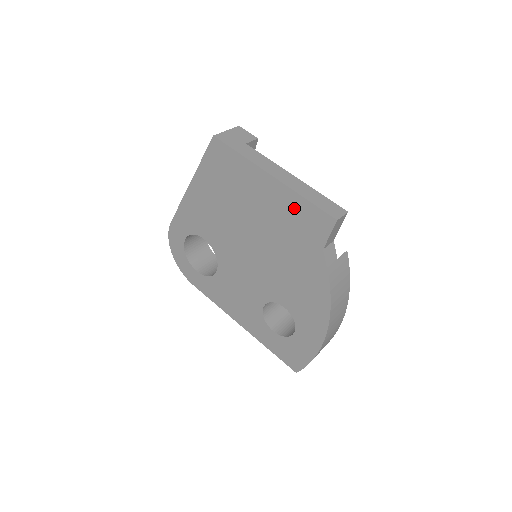
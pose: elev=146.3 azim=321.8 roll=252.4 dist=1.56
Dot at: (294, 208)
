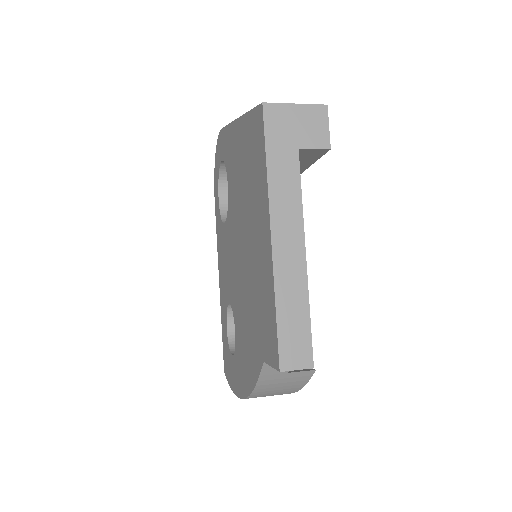
Dot at: (267, 294)
